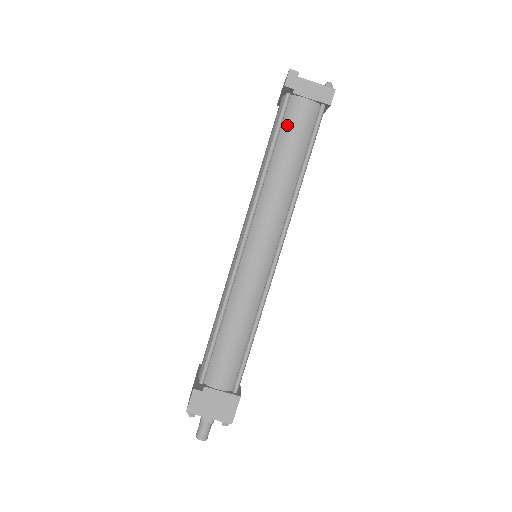
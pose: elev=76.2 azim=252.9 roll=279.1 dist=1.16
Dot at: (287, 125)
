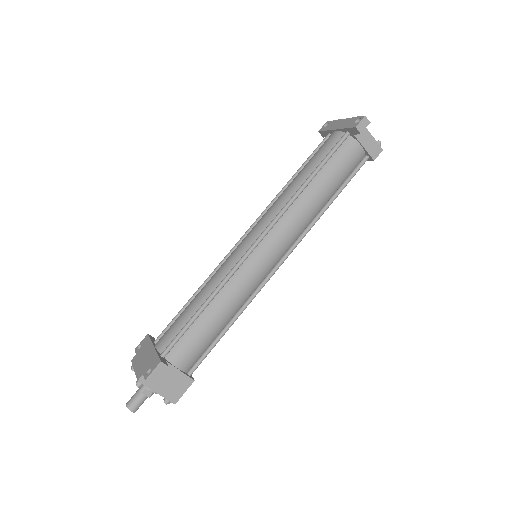
Dot at: (337, 158)
